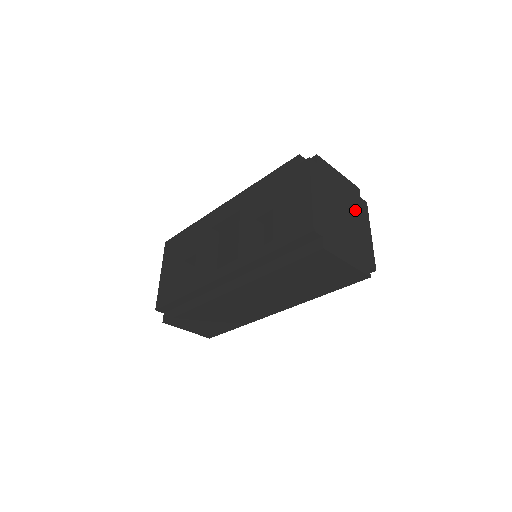
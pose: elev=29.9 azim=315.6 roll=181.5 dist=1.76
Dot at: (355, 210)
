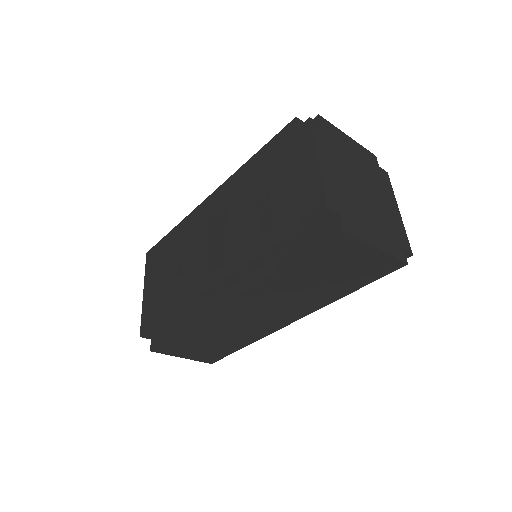
Dot at: (375, 181)
